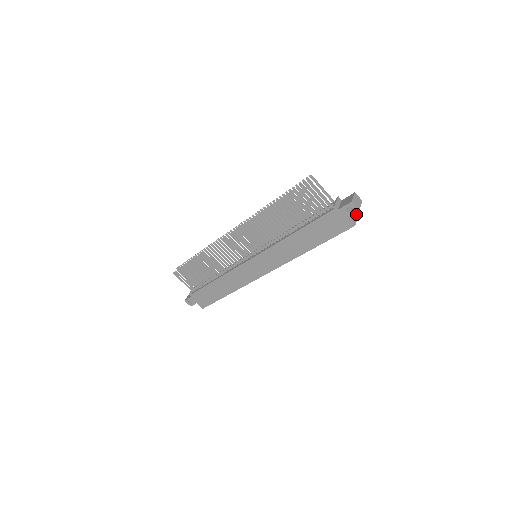
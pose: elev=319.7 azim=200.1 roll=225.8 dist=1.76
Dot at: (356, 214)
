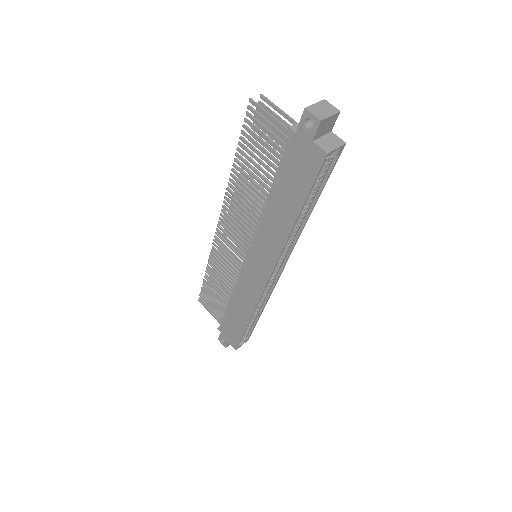
Dot at: (341, 140)
